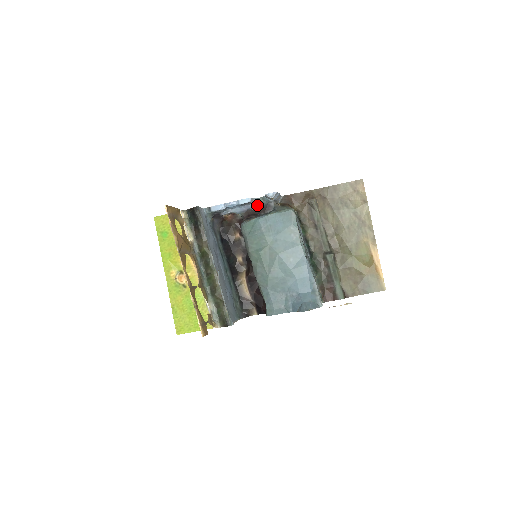
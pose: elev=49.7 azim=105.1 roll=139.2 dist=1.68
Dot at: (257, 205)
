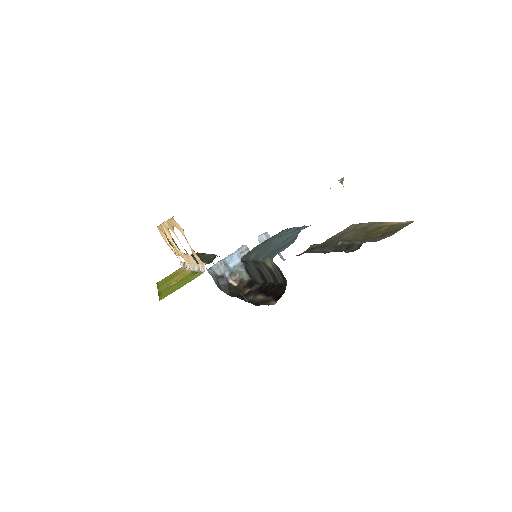
Dot at: occluded
